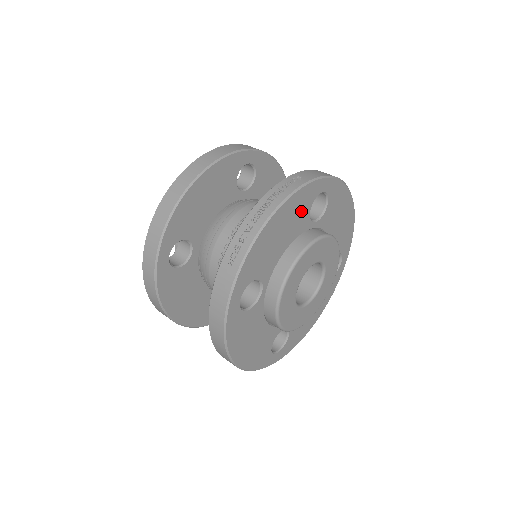
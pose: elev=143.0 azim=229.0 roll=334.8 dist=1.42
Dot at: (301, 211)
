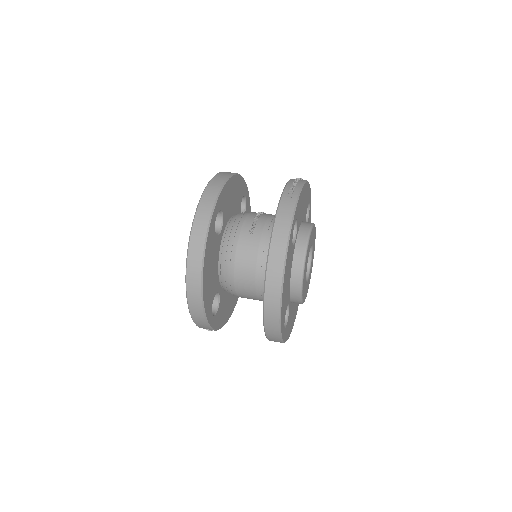
Dot at: (307, 202)
